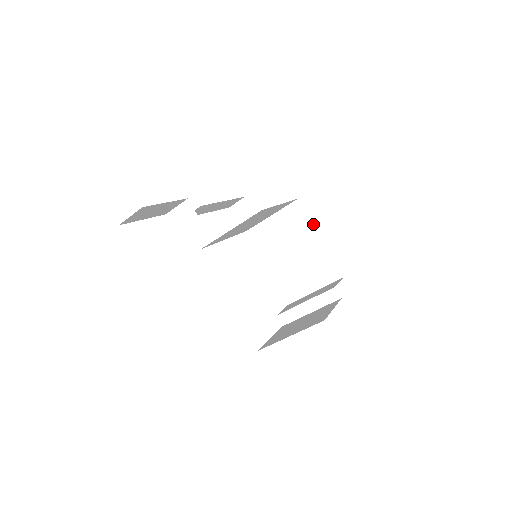
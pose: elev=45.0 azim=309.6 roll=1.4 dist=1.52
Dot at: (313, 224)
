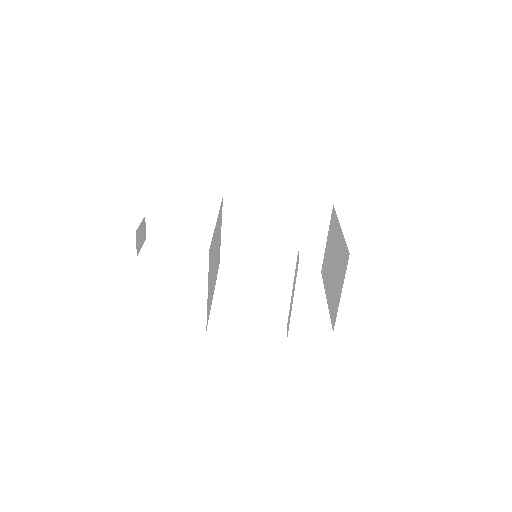
Dot at: occluded
